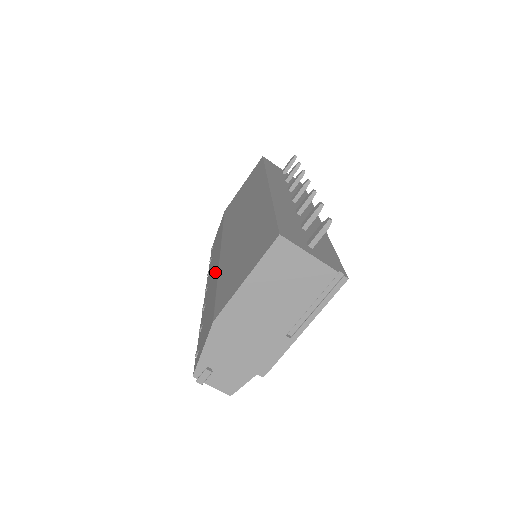
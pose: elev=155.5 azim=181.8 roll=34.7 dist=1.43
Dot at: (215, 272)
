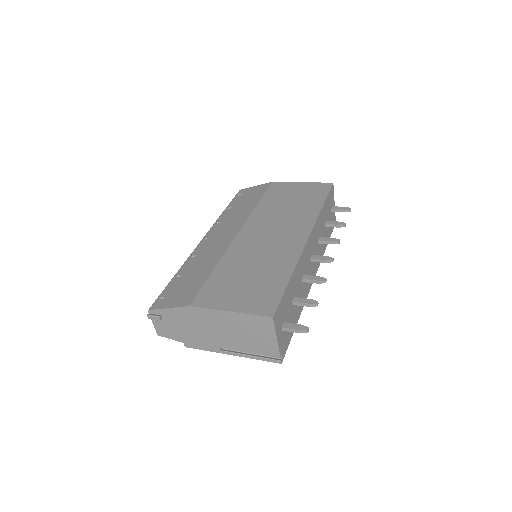
Dot at: (222, 245)
